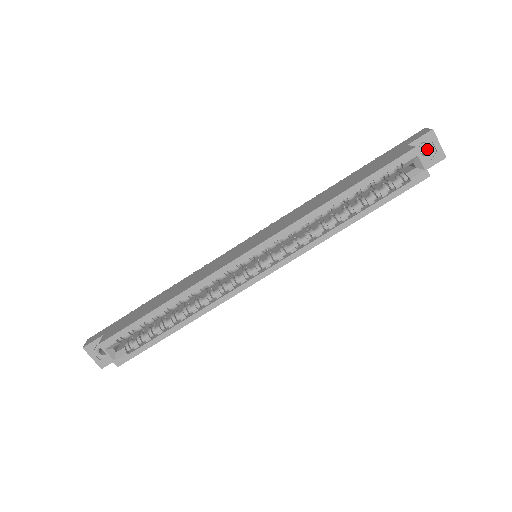
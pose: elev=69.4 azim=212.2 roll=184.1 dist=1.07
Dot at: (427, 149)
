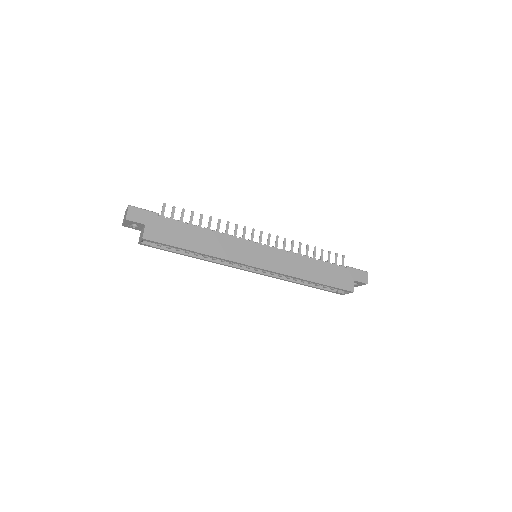
Dot at: occluded
